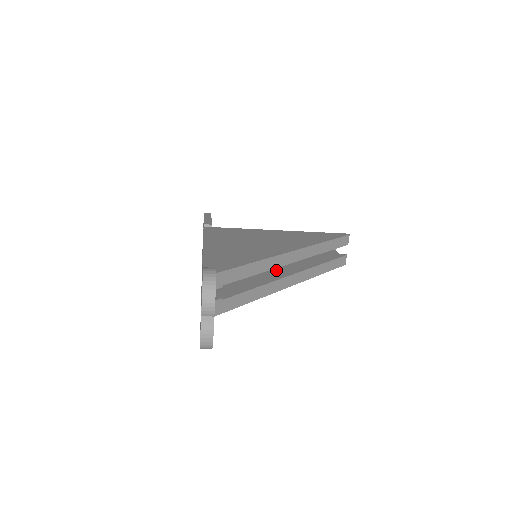
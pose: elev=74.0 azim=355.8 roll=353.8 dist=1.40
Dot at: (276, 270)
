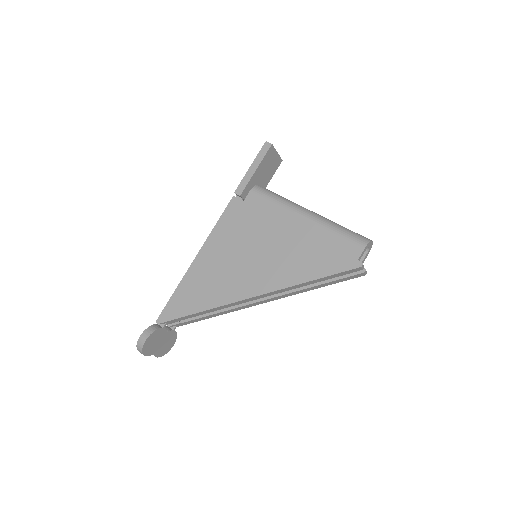
Dot at: occluded
